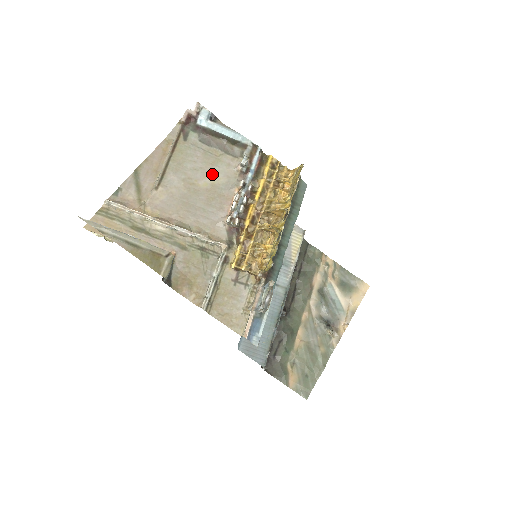
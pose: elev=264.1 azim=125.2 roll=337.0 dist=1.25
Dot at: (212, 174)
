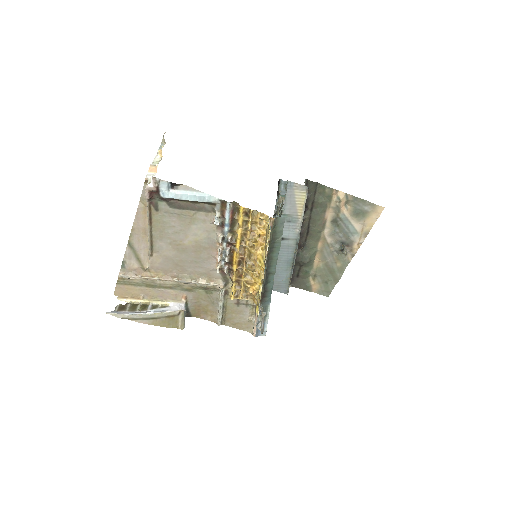
Dot at: (192, 233)
